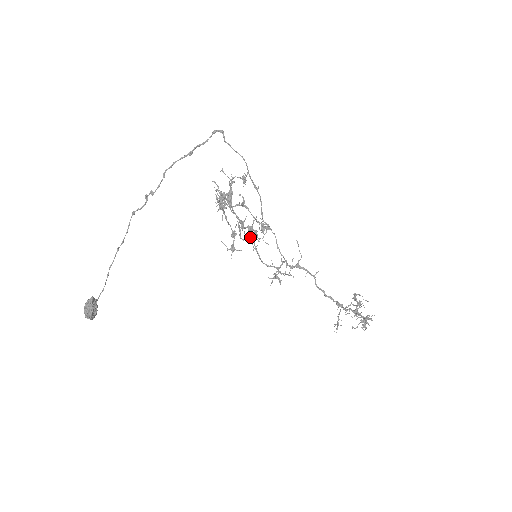
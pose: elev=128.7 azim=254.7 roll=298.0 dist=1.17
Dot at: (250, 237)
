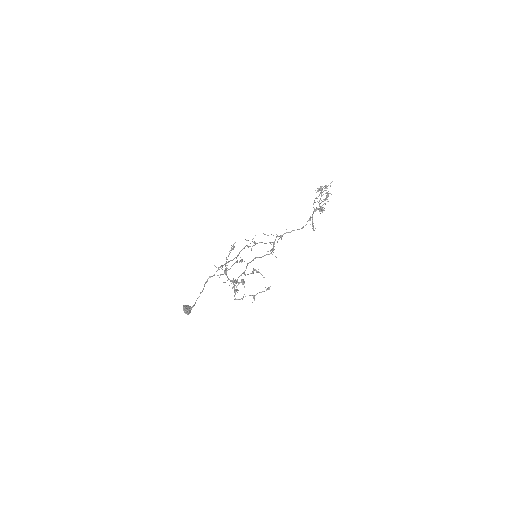
Dot at: occluded
